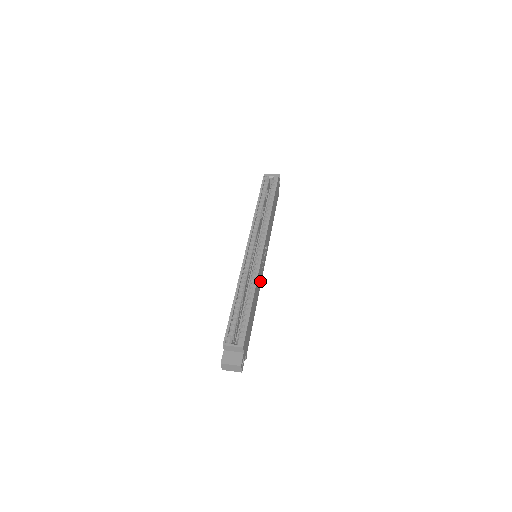
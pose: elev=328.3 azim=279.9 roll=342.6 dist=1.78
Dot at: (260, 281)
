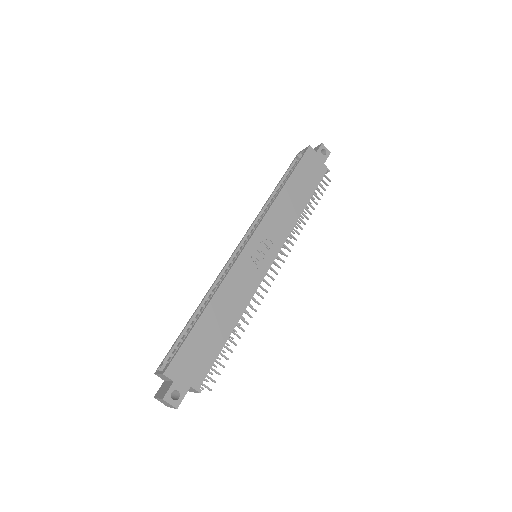
Dot at: (250, 286)
